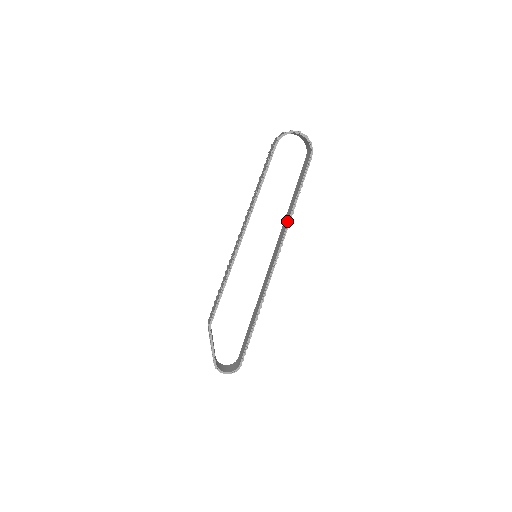
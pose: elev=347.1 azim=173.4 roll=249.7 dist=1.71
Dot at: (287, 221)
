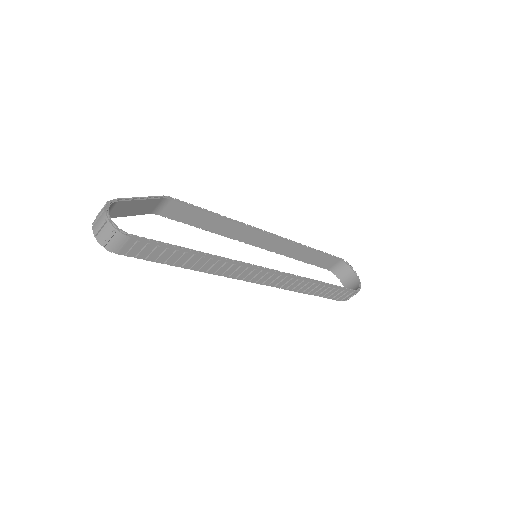
Dot at: (305, 279)
